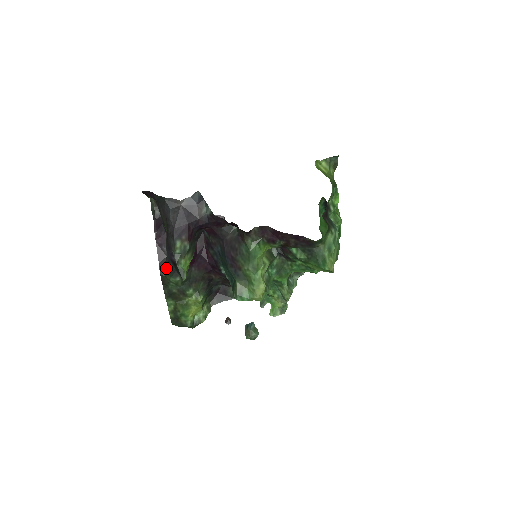
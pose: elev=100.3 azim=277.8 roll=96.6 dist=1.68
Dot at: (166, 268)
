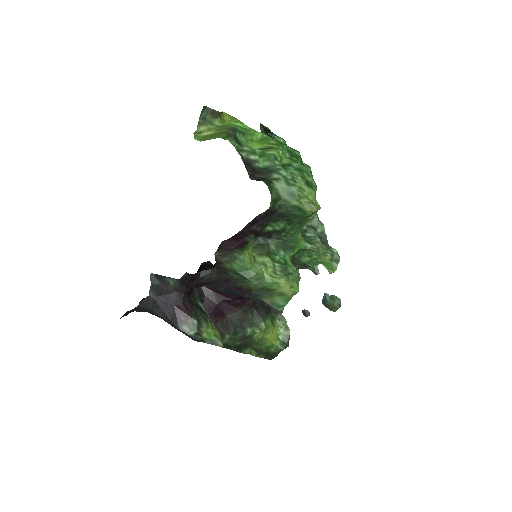
Dot at: occluded
